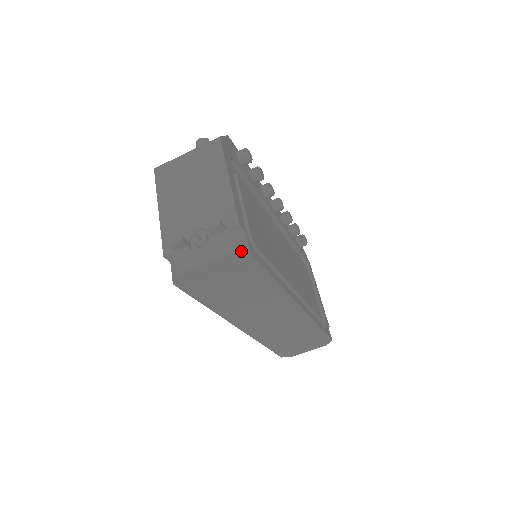
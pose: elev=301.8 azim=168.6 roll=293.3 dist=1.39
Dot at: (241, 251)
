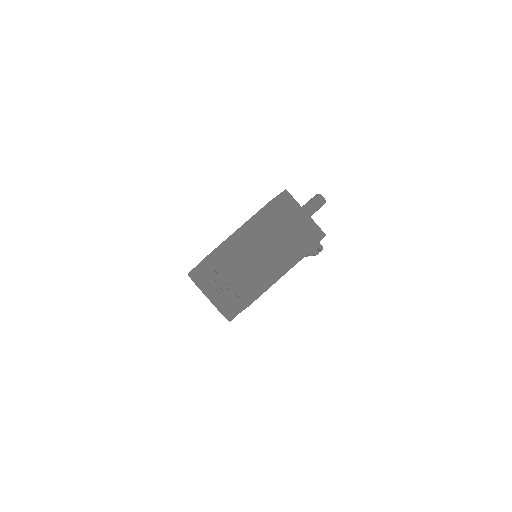
Dot at: (227, 318)
